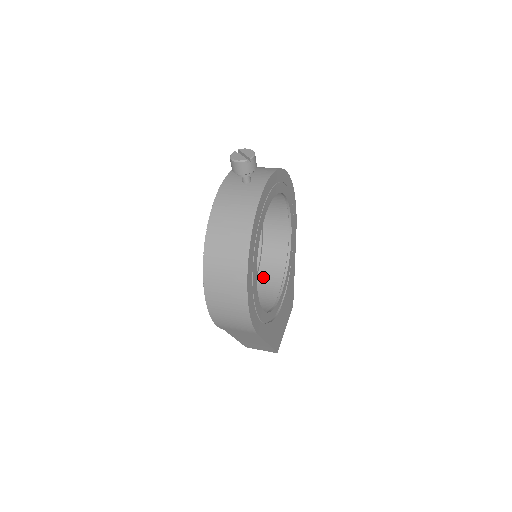
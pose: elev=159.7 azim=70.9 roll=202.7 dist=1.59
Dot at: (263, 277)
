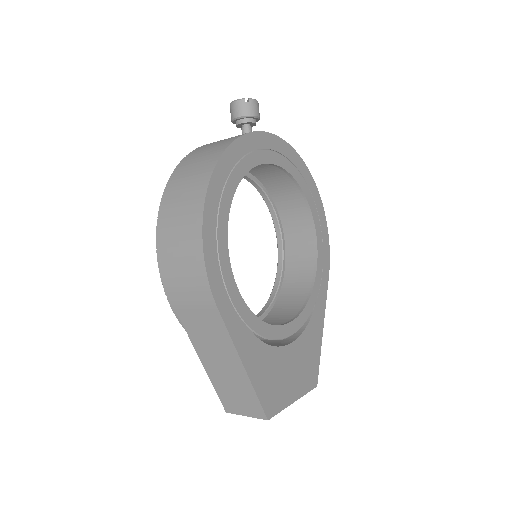
Dot at: (272, 317)
